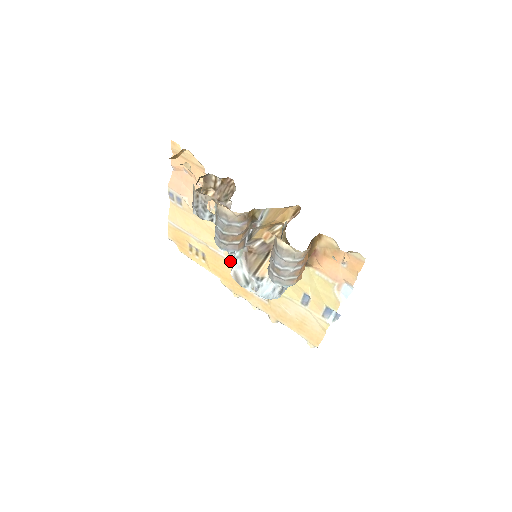
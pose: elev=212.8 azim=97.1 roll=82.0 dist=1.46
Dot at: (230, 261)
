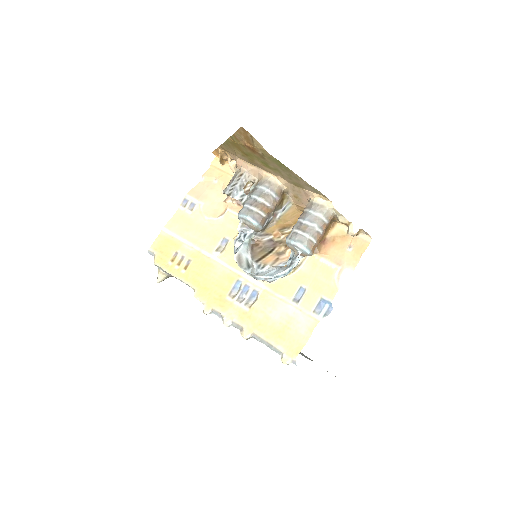
Dot at: (222, 264)
